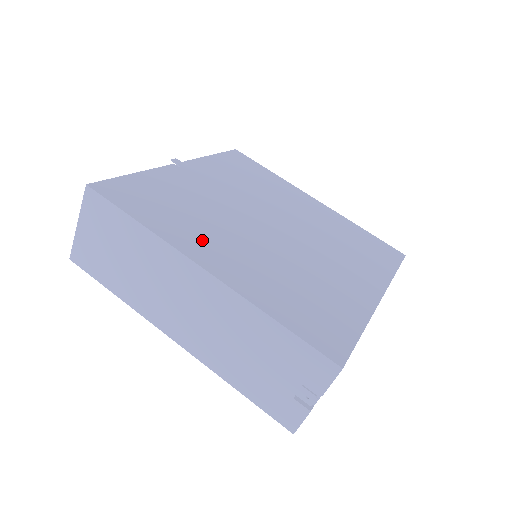
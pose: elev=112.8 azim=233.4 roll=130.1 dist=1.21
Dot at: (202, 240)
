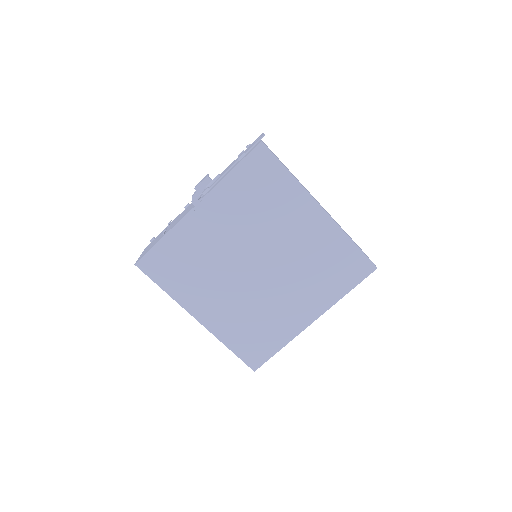
Dot at: (200, 297)
